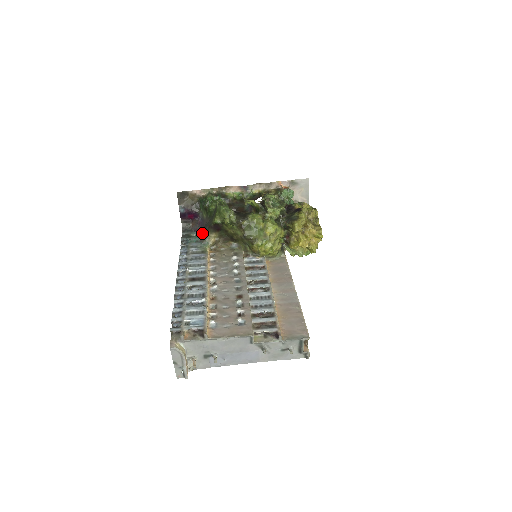
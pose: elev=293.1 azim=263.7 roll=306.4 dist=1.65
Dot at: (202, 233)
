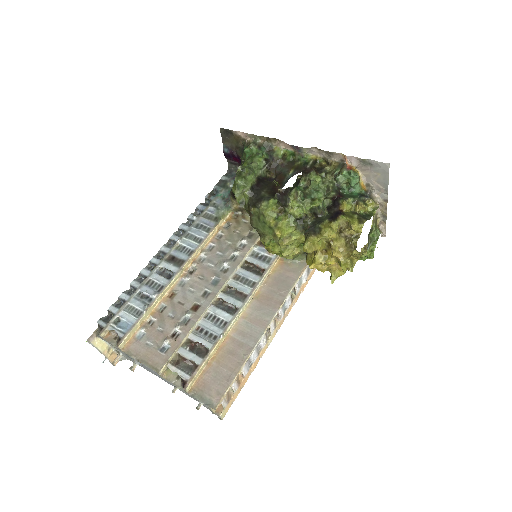
Dot at: occluded
